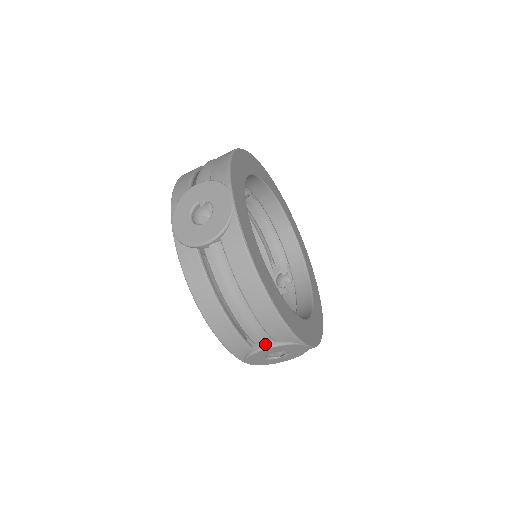
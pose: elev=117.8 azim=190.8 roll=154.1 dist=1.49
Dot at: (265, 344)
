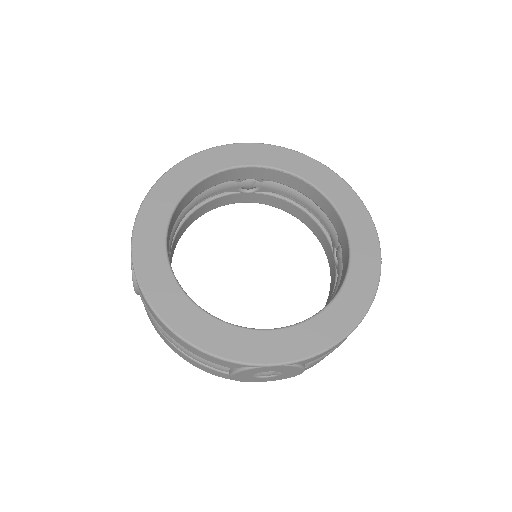
Dot at: (229, 371)
